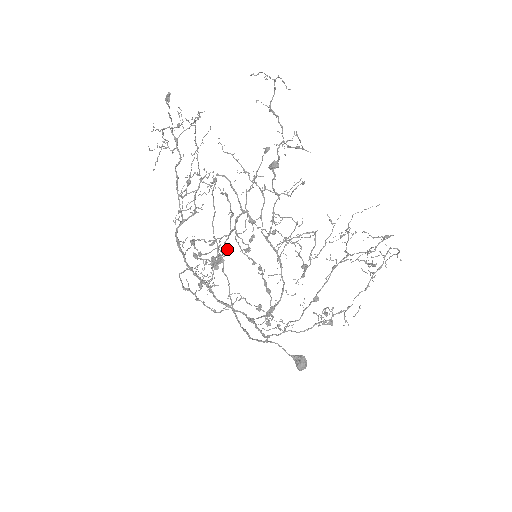
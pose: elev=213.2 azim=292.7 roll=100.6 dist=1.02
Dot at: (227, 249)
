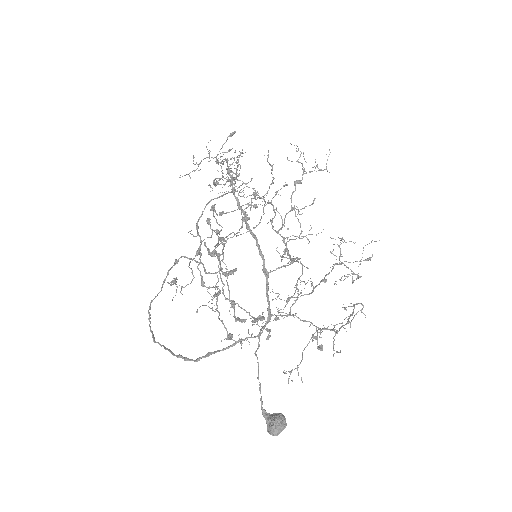
Dot at: occluded
